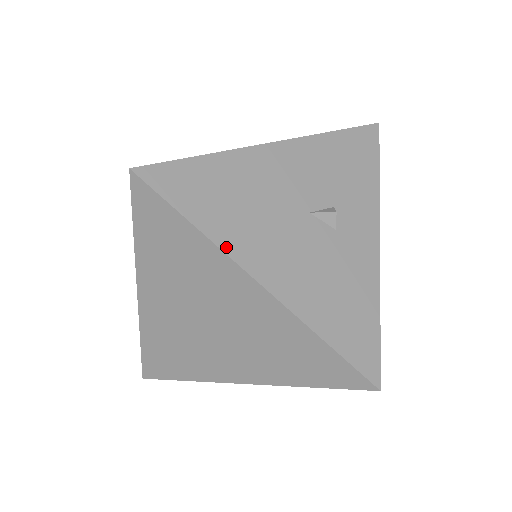
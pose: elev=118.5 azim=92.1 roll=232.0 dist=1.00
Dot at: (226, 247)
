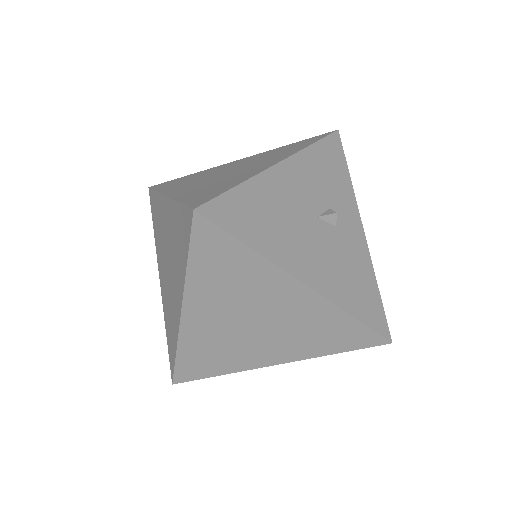
Dot at: (276, 260)
